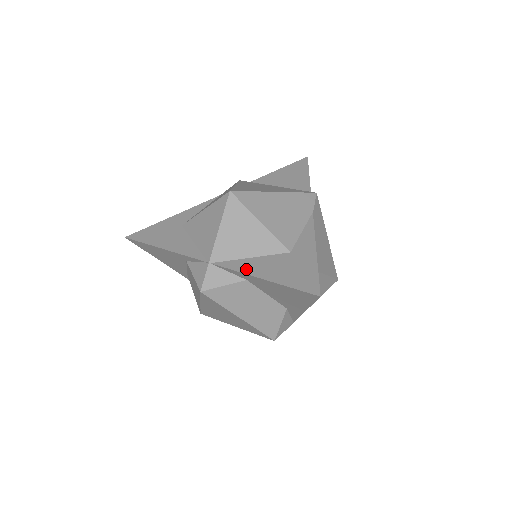
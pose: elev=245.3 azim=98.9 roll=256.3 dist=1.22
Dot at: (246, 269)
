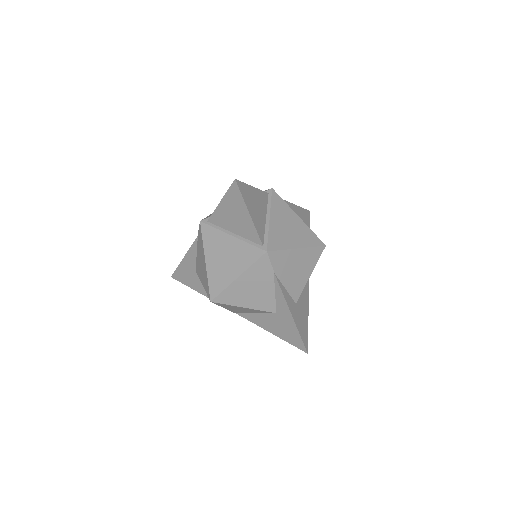
Dot at: (257, 323)
